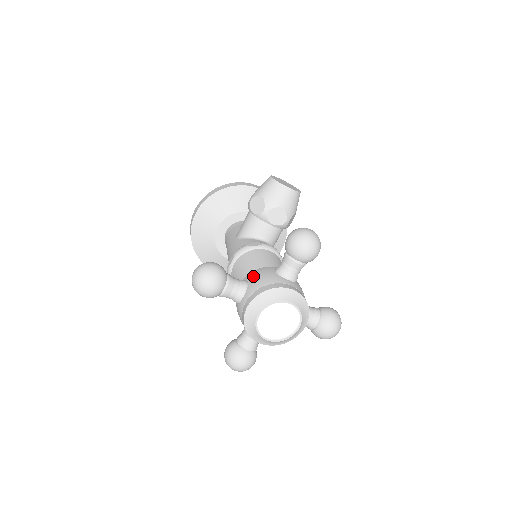
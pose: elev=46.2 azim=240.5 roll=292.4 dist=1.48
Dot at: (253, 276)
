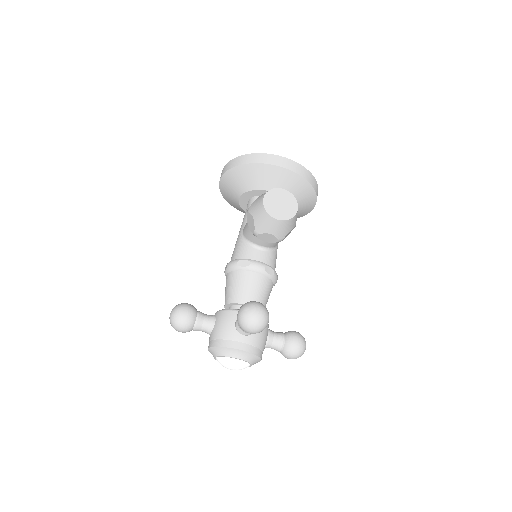
Dot at: (219, 320)
